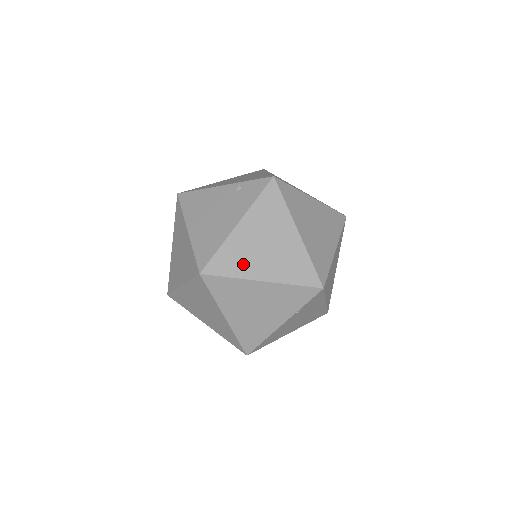
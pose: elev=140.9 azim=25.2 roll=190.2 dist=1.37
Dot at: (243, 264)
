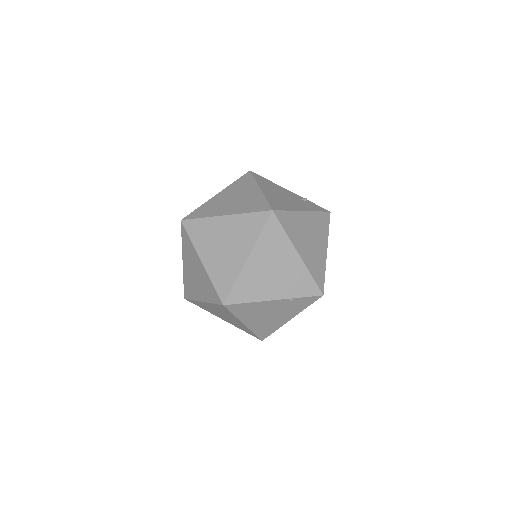
Dot at: (295, 233)
